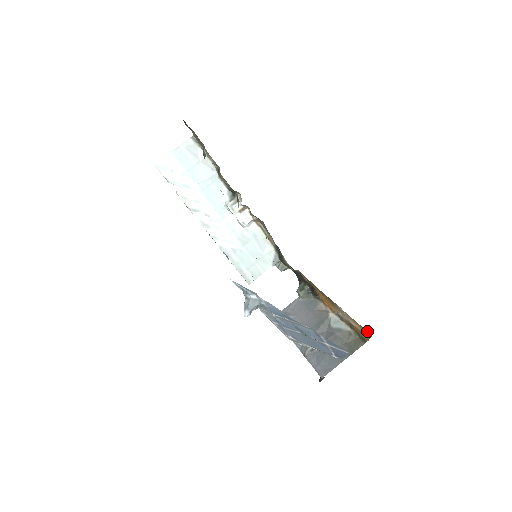
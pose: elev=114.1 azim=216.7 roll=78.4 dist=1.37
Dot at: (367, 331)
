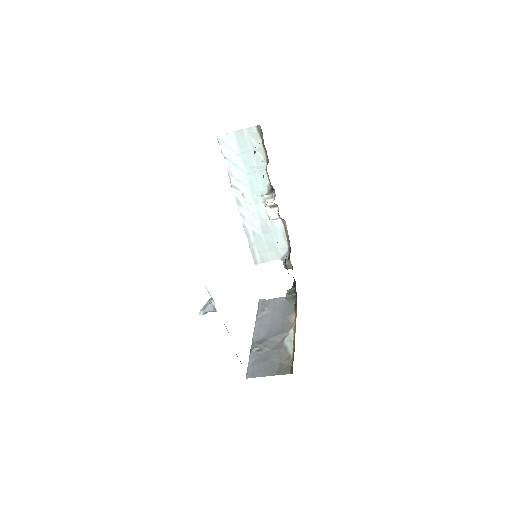
Dot at: occluded
